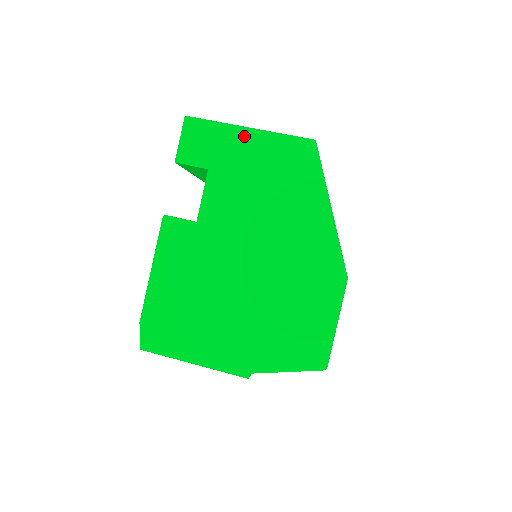
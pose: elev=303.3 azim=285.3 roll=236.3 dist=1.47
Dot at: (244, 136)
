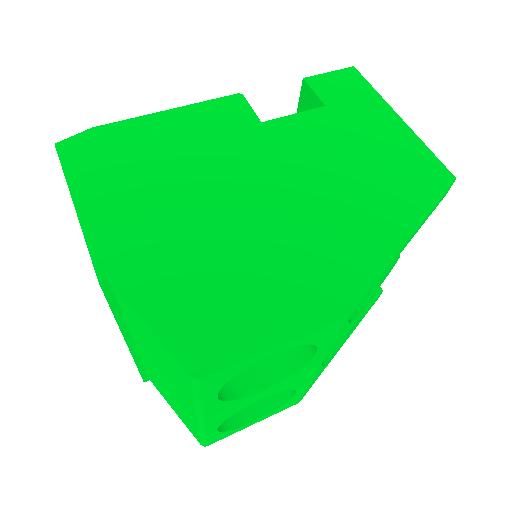
Dot at: (388, 117)
